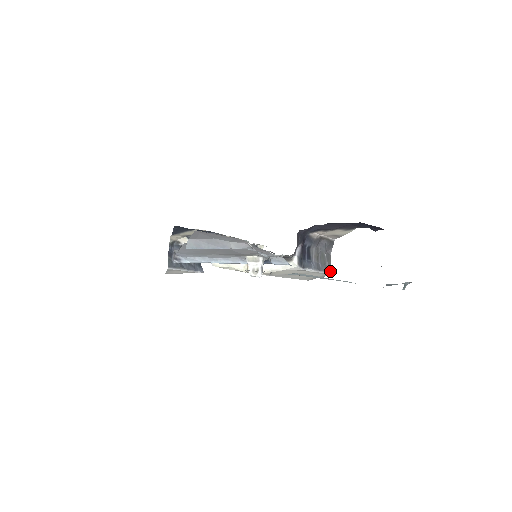
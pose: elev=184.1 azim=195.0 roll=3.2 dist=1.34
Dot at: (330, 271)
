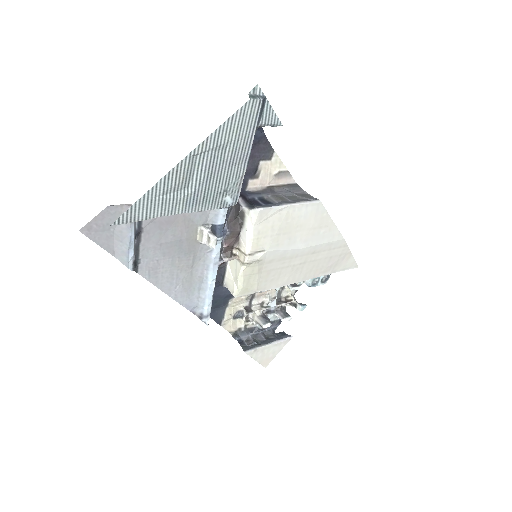
Dot at: (314, 200)
